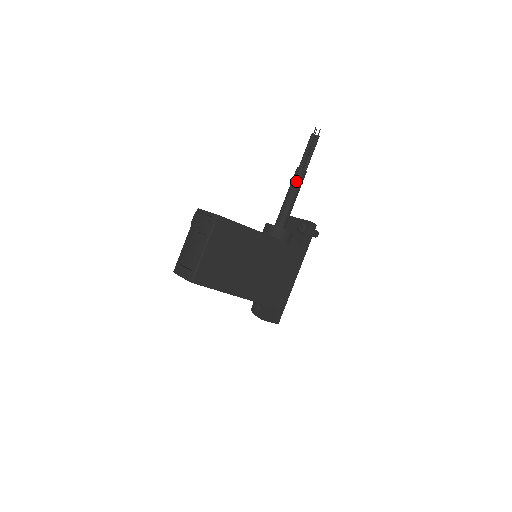
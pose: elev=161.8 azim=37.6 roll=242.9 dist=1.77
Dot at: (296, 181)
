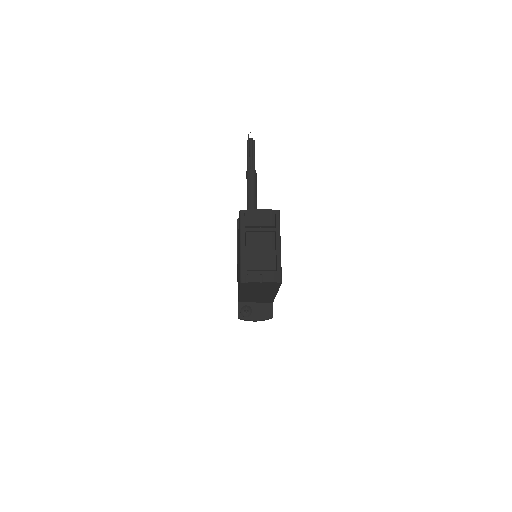
Dot at: (255, 182)
